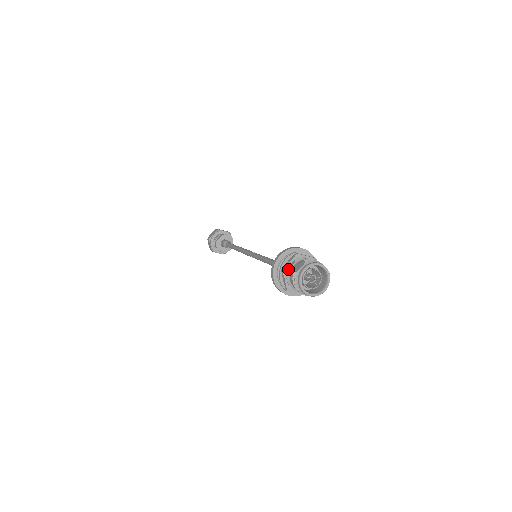
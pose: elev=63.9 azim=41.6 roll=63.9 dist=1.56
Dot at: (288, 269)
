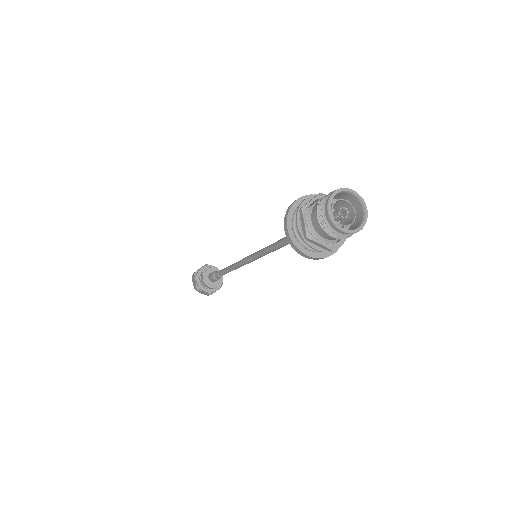
Dot at: (309, 207)
